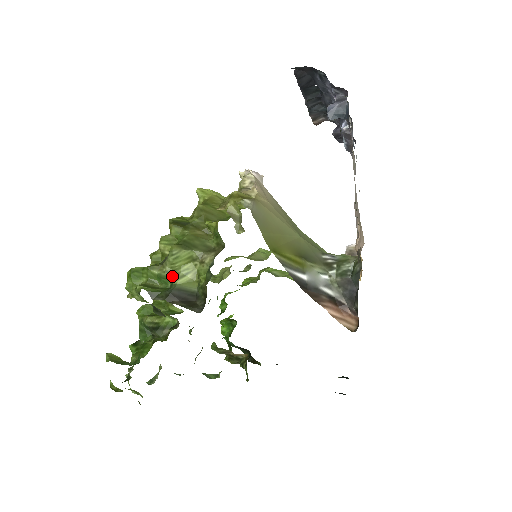
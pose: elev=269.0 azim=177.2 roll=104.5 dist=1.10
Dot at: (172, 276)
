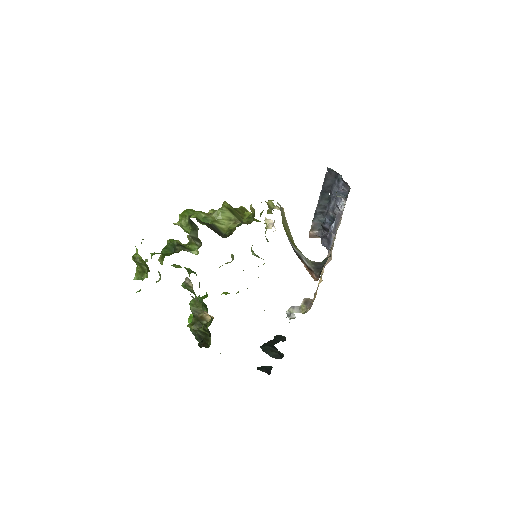
Dot at: (213, 221)
